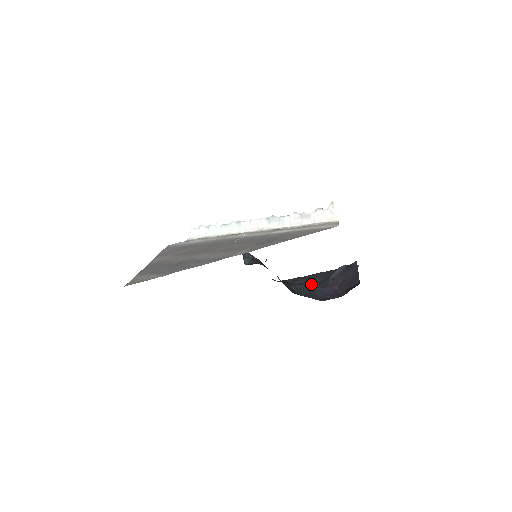
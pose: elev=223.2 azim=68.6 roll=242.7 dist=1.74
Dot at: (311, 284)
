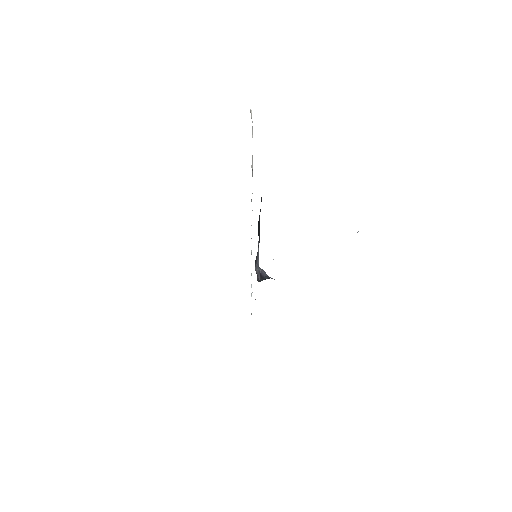
Dot at: occluded
